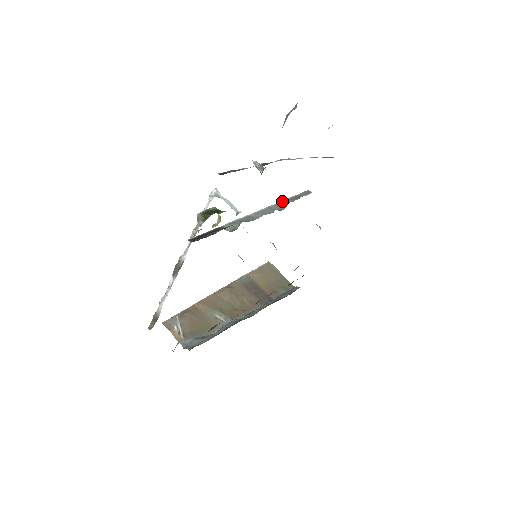
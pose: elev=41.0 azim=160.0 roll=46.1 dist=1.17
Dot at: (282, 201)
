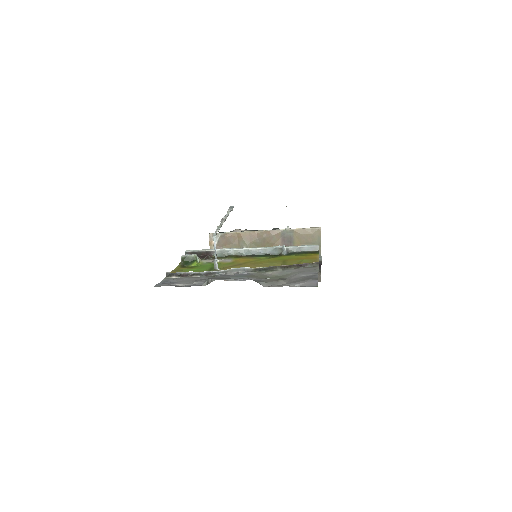
Dot at: (281, 249)
